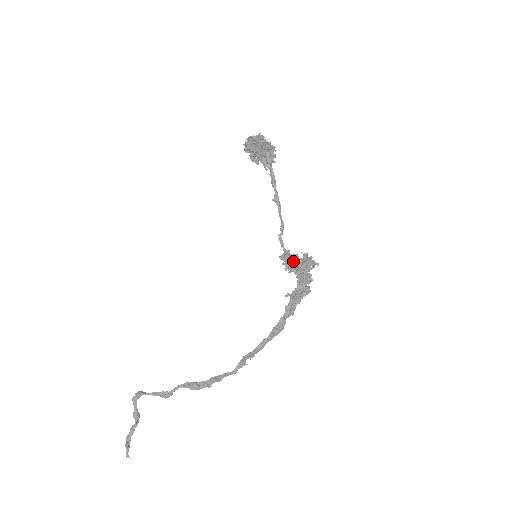
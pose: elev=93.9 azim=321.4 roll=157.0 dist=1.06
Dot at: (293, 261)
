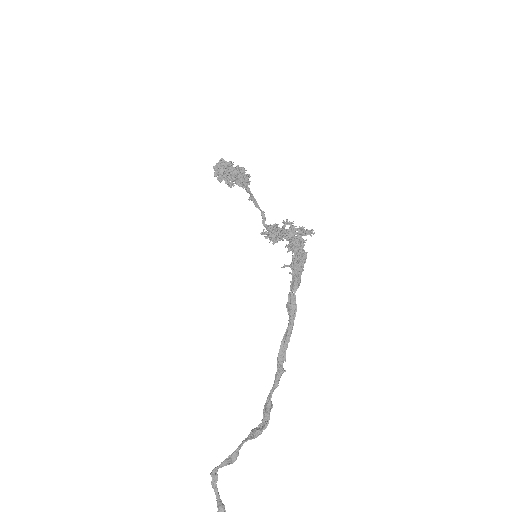
Dot at: (273, 230)
